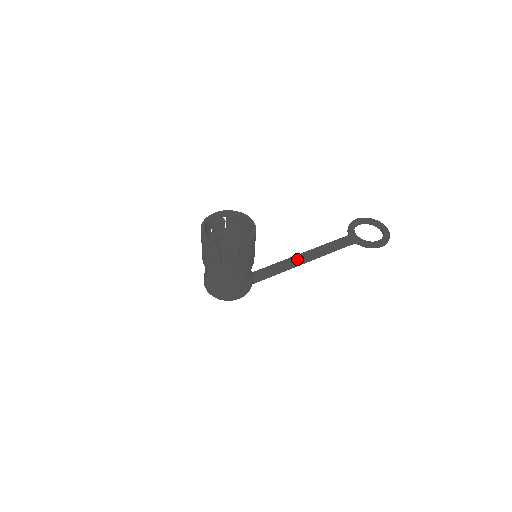
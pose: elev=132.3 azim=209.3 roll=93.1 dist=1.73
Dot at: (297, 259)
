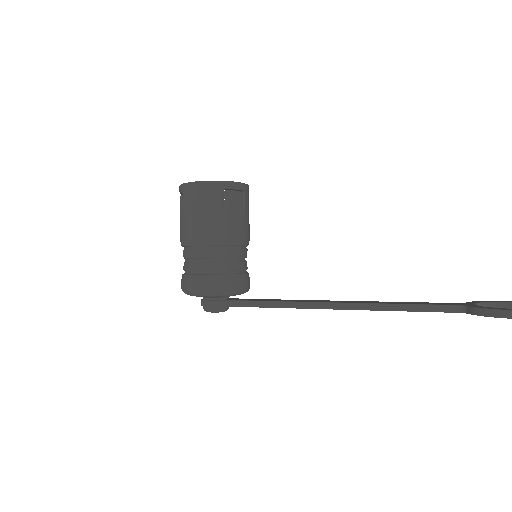
Dot at: (334, 301)
